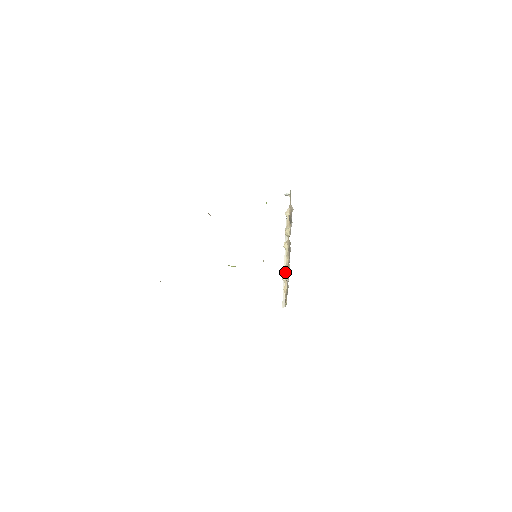
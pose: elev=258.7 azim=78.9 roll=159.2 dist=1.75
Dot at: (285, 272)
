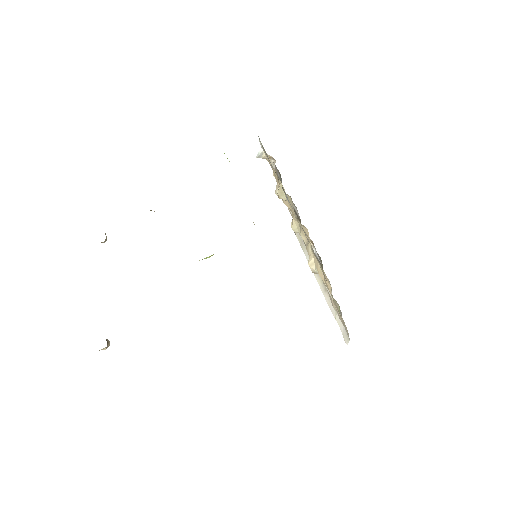
Dot at: (310, 256)
